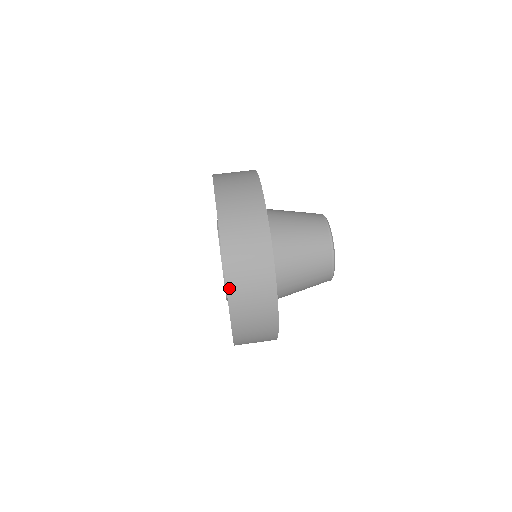
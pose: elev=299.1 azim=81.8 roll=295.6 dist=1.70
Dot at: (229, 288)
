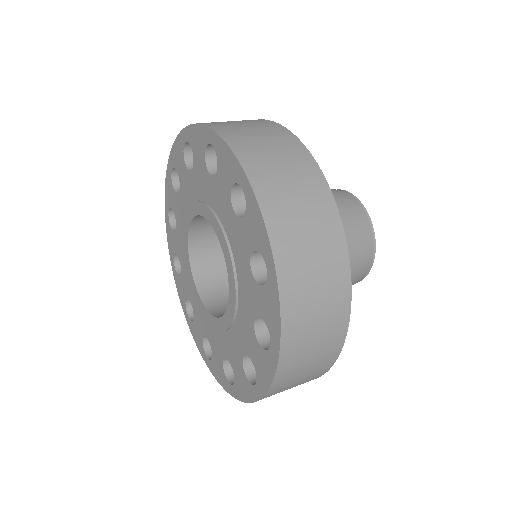
Dot at: (272, 233)
